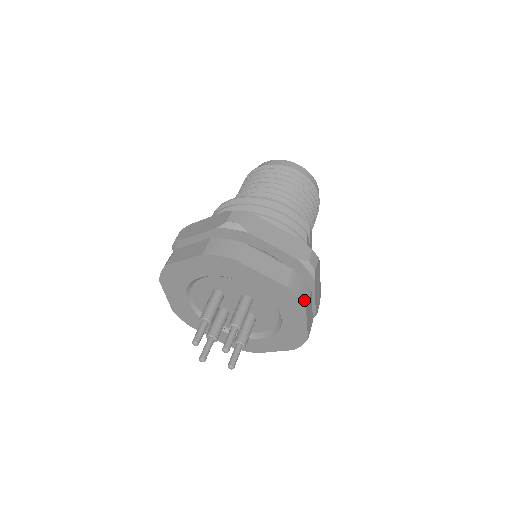
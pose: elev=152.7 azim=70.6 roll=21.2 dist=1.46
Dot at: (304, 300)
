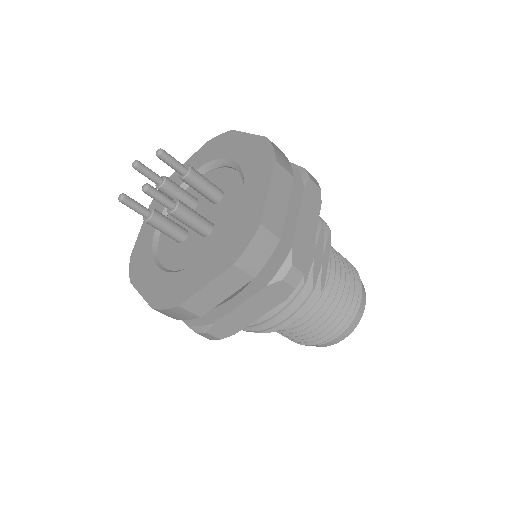
Dot at: (279, 158)
